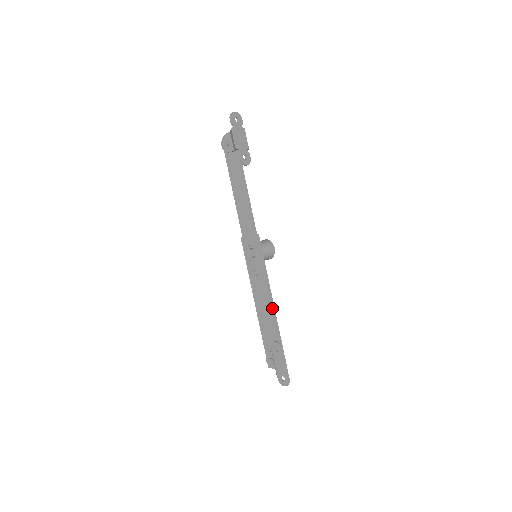
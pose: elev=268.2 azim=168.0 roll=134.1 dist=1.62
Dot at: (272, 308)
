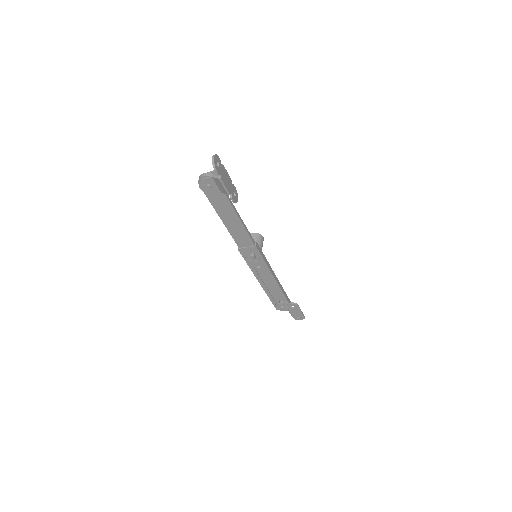
Dot at: (278, 281)
